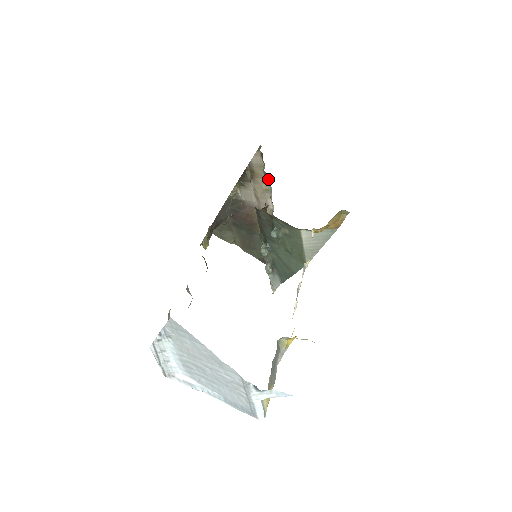
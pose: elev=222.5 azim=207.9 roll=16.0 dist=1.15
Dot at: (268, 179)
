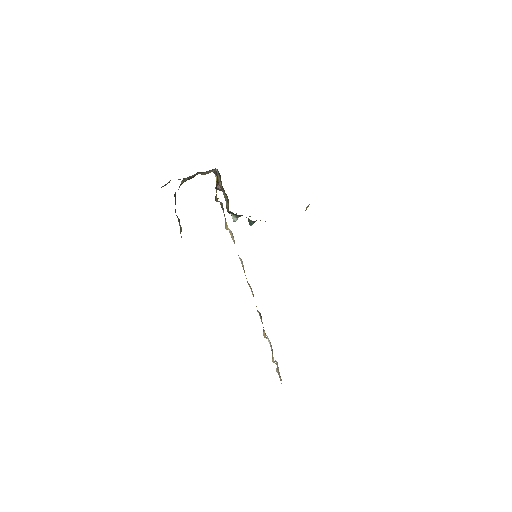
Dot at: occluded
